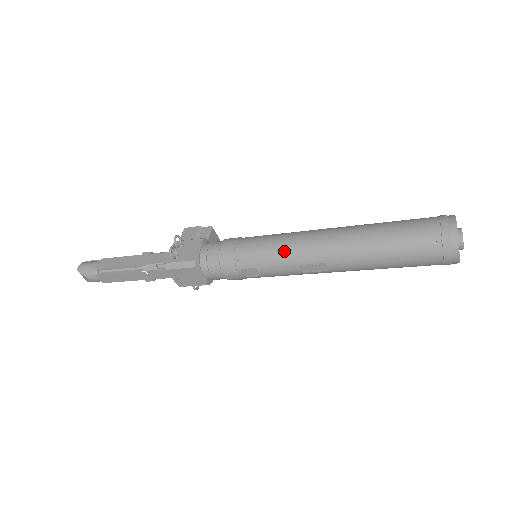
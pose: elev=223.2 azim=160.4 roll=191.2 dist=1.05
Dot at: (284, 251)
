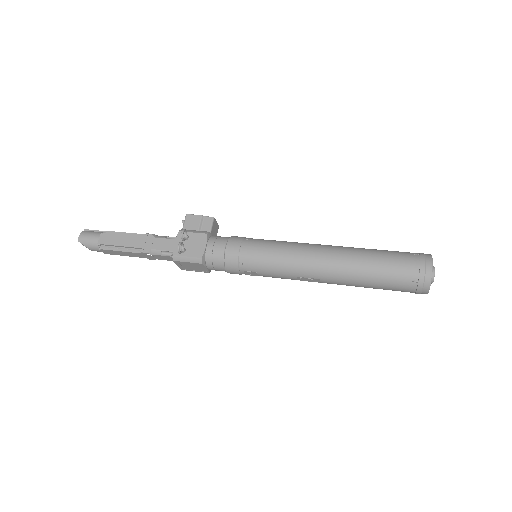
Dot at: (285, 264)
